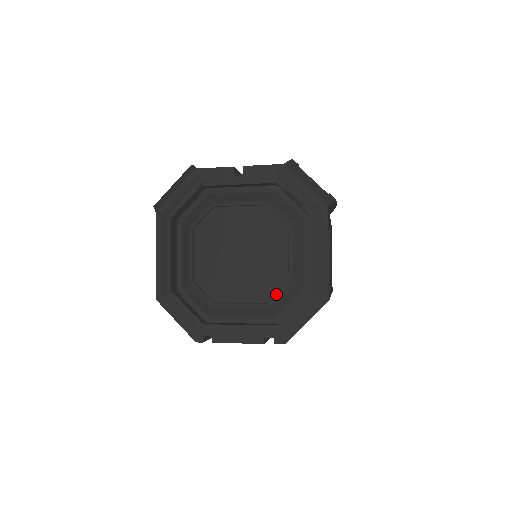
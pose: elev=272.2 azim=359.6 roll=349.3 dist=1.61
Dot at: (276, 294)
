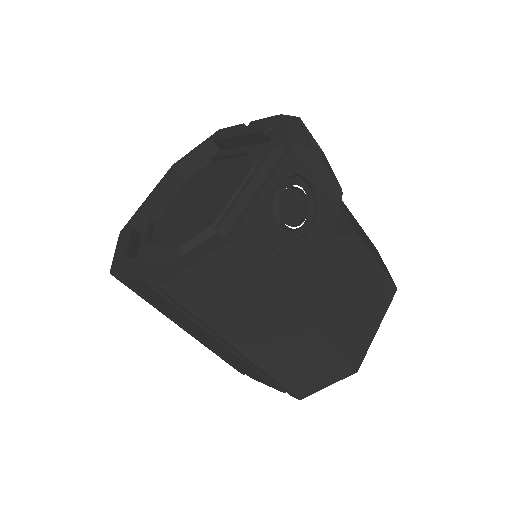
Dot at: occluded
